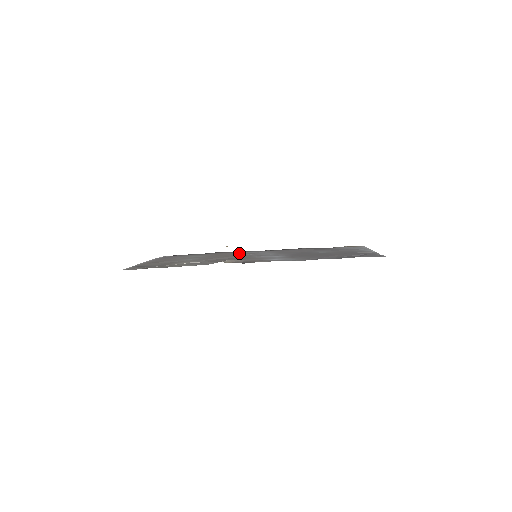
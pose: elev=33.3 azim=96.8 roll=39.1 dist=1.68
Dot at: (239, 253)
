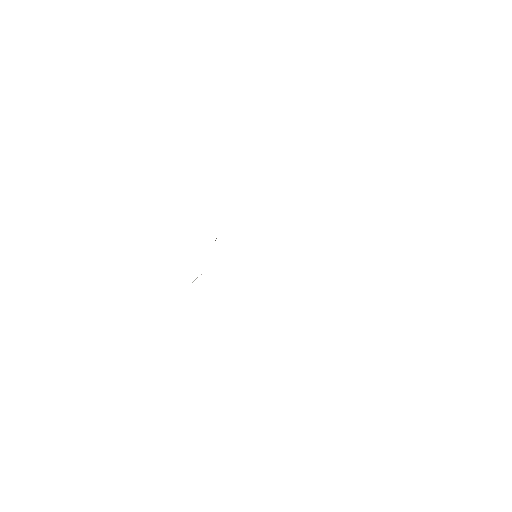
Dot at: occluded
